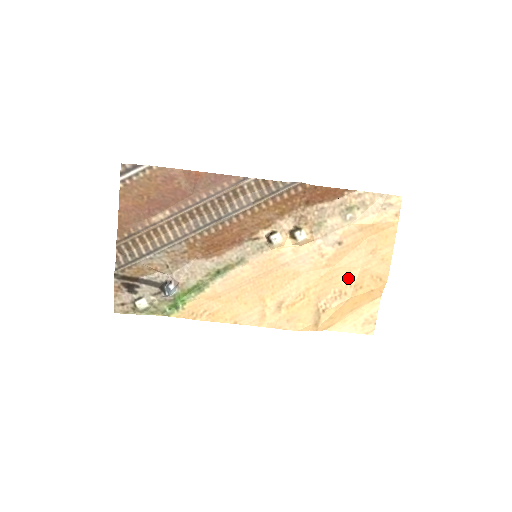
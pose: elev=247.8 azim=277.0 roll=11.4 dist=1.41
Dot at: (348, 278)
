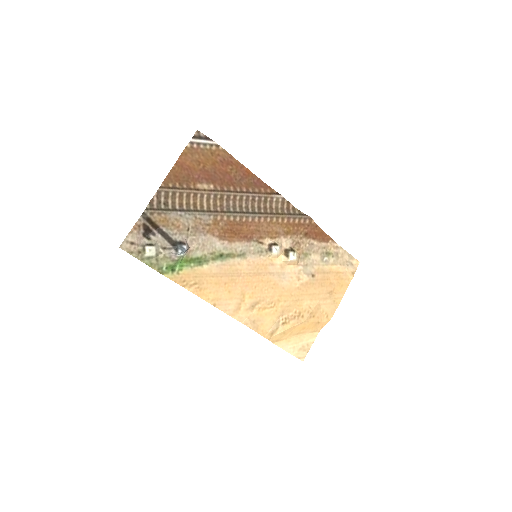
Dot at: (308, 305)
